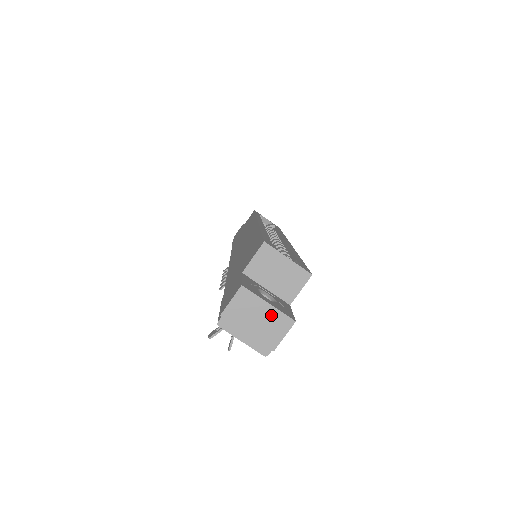
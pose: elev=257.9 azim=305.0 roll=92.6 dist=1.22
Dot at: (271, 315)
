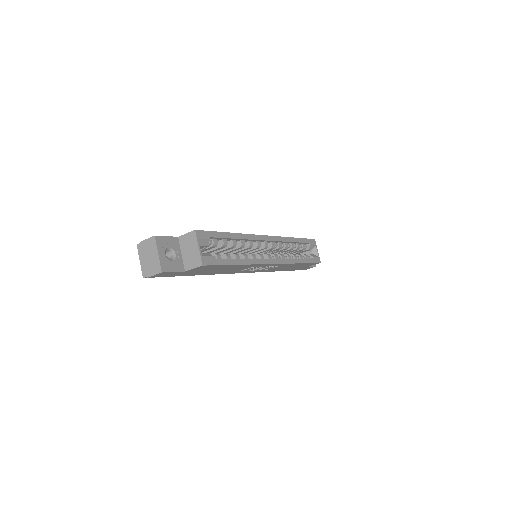
Dot at: (156, 260)
